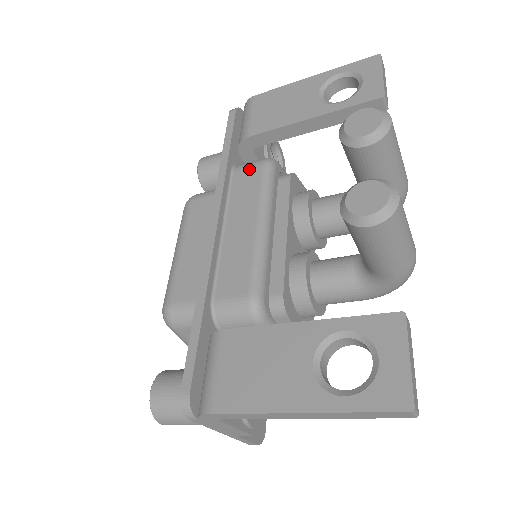
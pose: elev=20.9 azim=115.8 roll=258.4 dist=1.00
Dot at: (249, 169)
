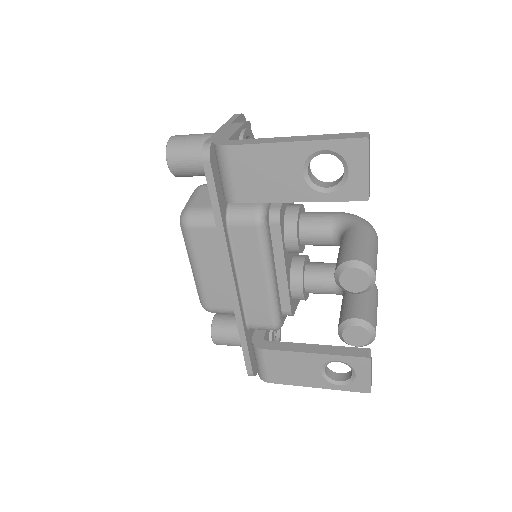
Dot at: (244, 229)
